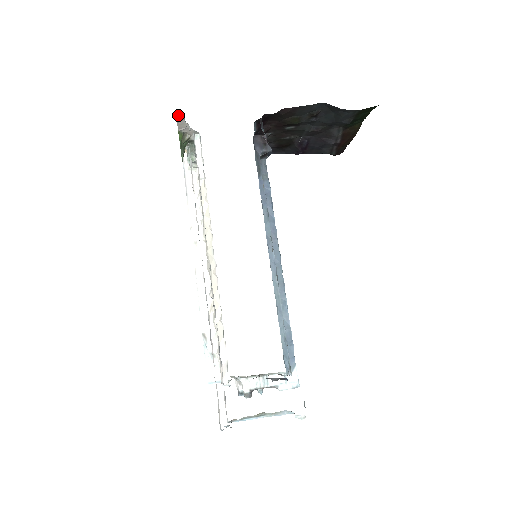
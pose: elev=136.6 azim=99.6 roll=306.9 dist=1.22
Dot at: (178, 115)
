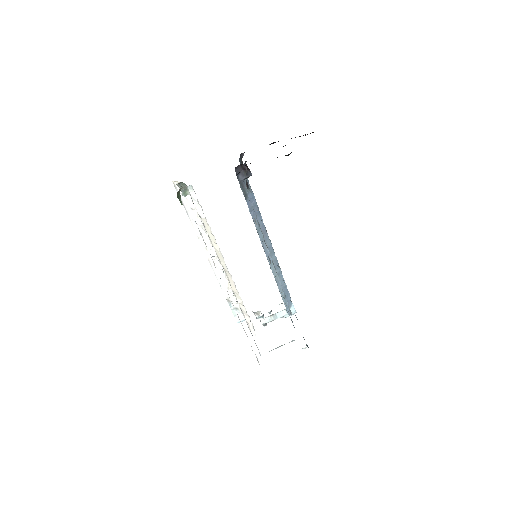
Dot at: occluded
